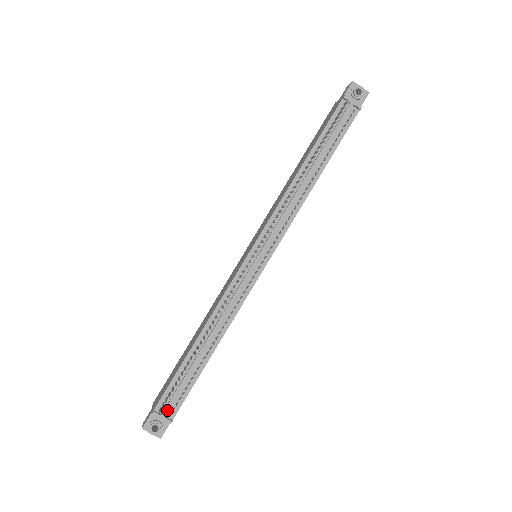
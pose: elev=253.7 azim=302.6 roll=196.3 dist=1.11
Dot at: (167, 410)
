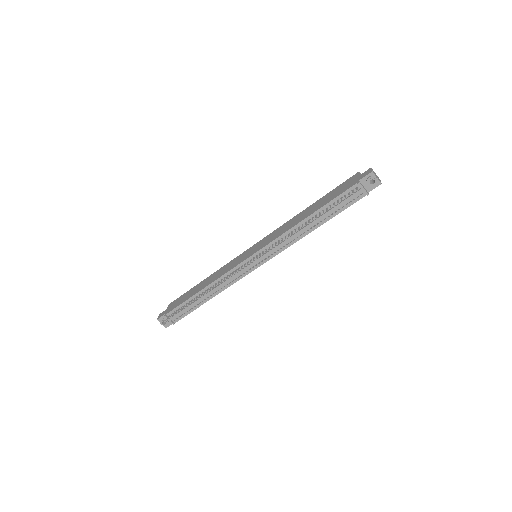
Dot at: (173, 318)
